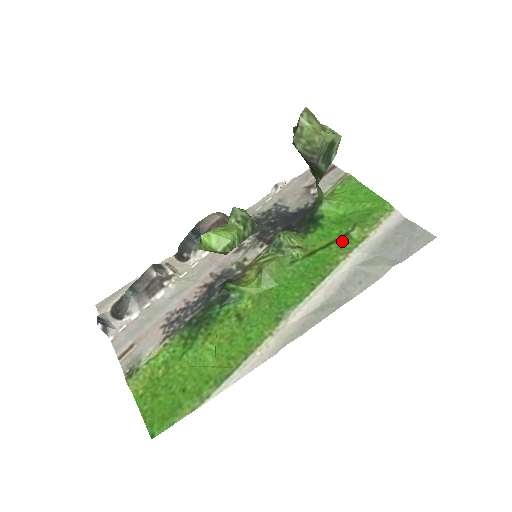
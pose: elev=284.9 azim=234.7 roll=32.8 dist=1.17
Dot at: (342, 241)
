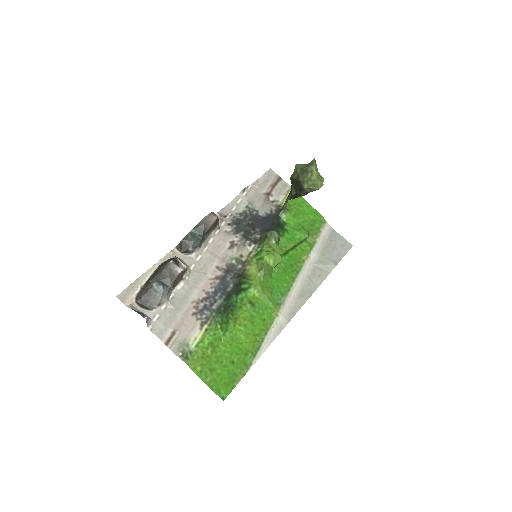
Dot at: (303, 244)
